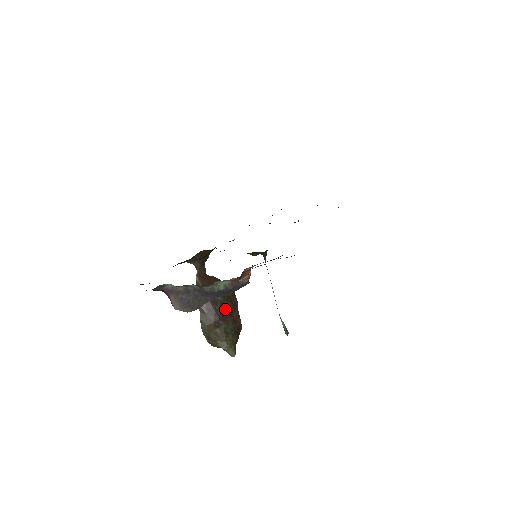
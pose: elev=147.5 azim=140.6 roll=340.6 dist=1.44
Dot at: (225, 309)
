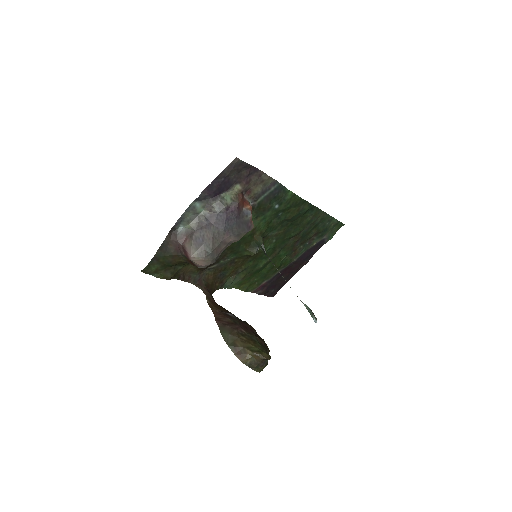
Dot at: (244, 325)
